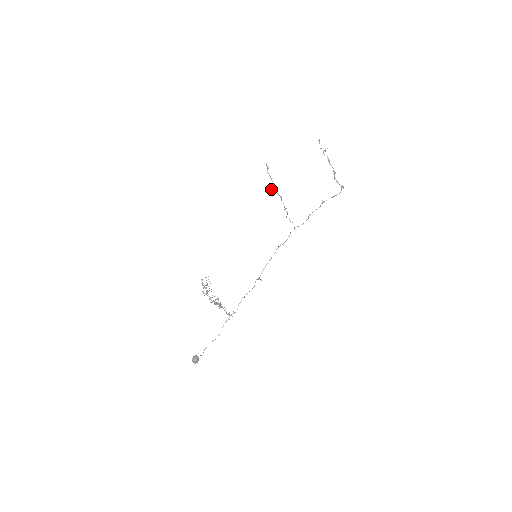
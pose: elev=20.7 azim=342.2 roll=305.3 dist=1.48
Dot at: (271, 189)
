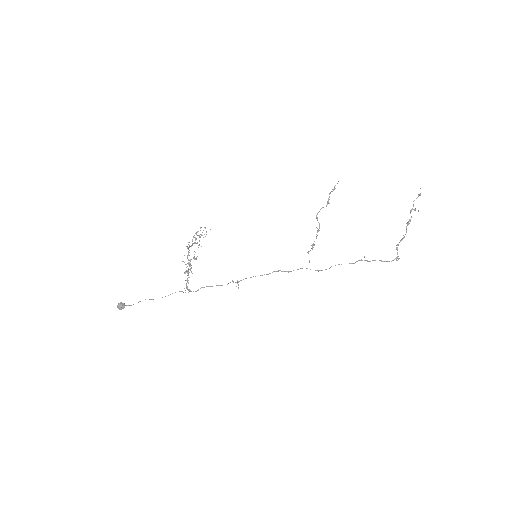
Dot at: (317, 214)
